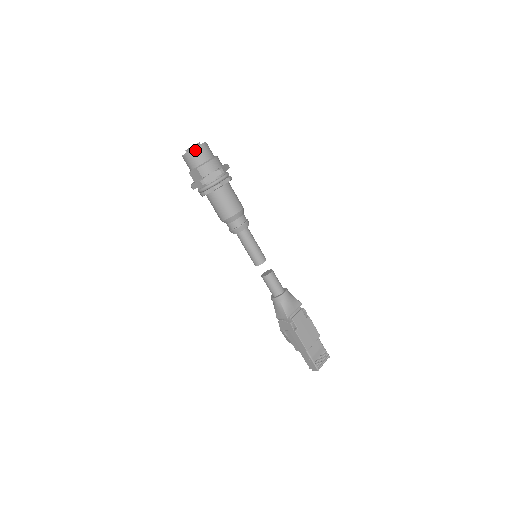
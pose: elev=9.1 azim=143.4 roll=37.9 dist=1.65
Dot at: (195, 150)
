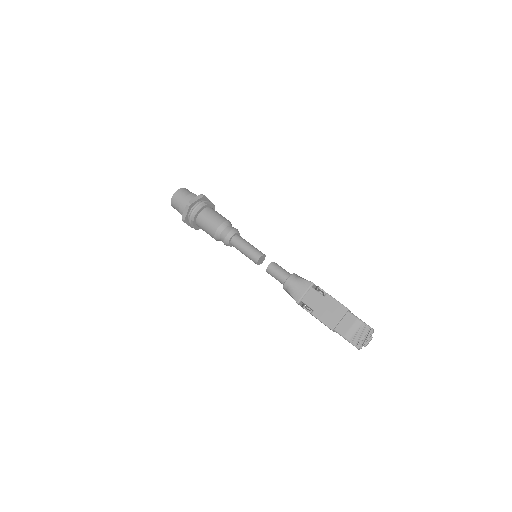
Dot at: (172, 200)
